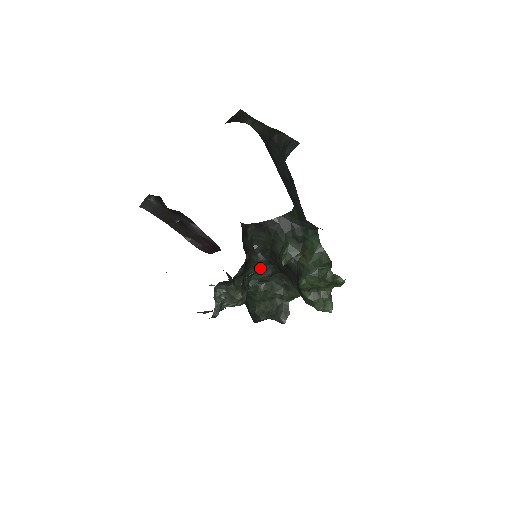
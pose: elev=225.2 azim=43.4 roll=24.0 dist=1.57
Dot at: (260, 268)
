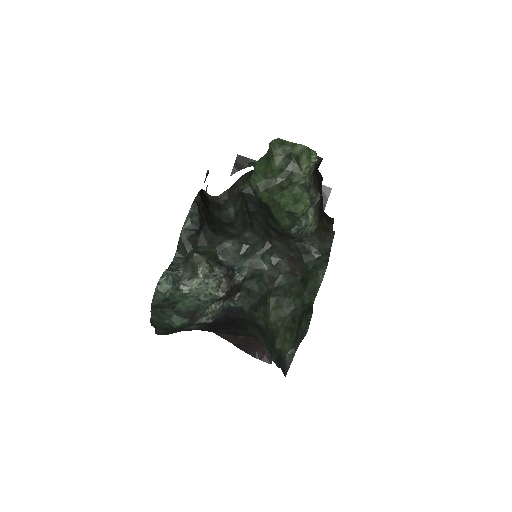
Dot at: (244, 244)
